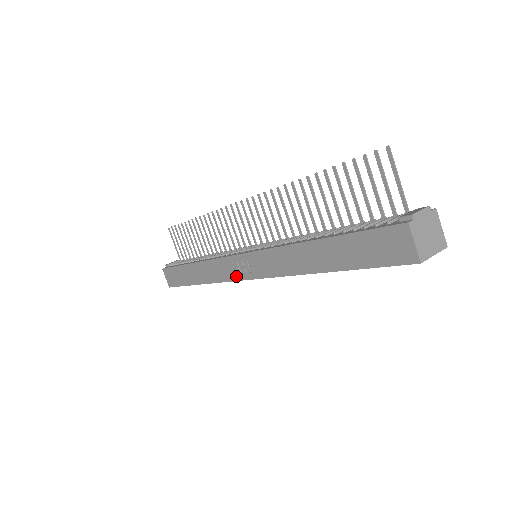
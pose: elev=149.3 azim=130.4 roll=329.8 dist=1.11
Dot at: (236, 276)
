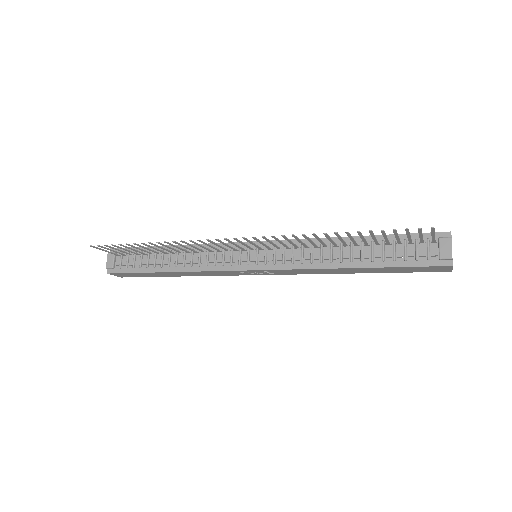
Dot at: occluded
